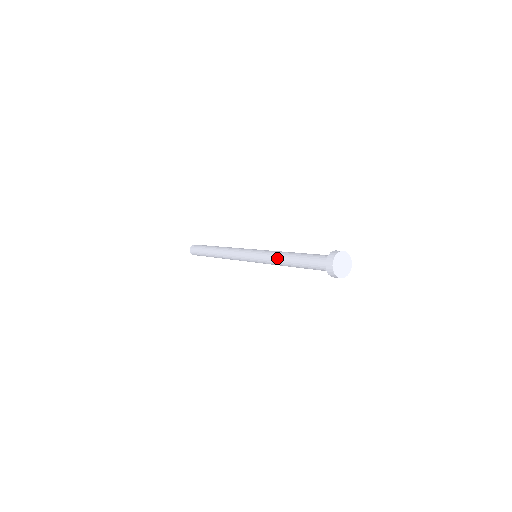
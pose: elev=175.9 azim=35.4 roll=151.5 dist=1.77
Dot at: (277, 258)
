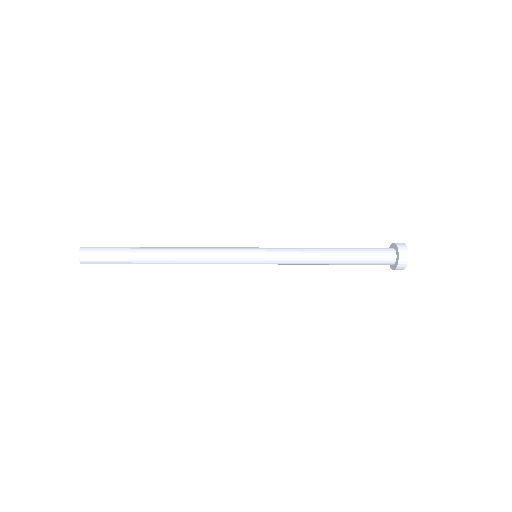
Dot at: (312, 258)
